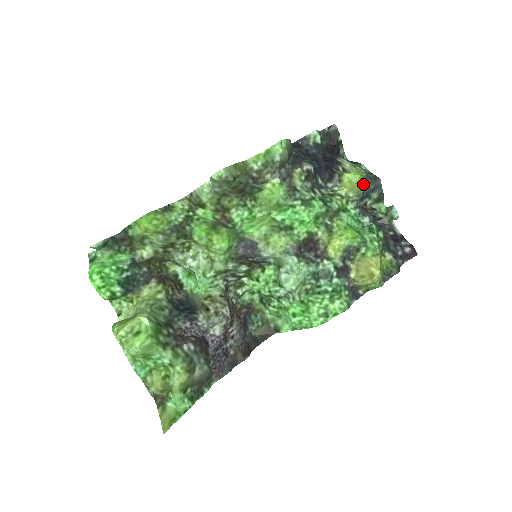
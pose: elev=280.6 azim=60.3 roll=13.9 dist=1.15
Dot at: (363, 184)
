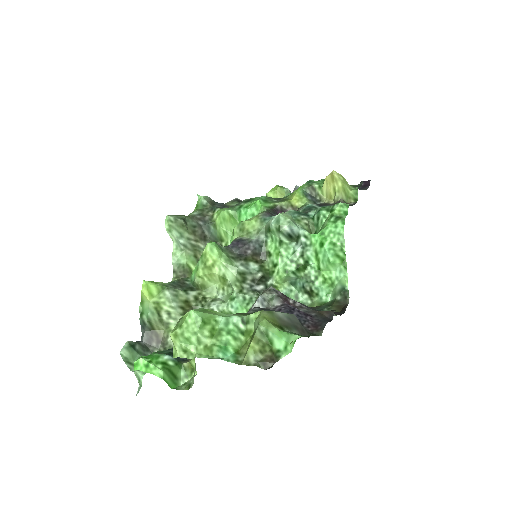
Dot at: (284, 187)
